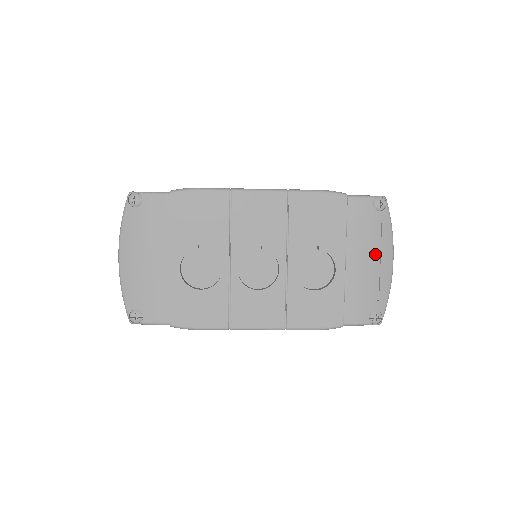
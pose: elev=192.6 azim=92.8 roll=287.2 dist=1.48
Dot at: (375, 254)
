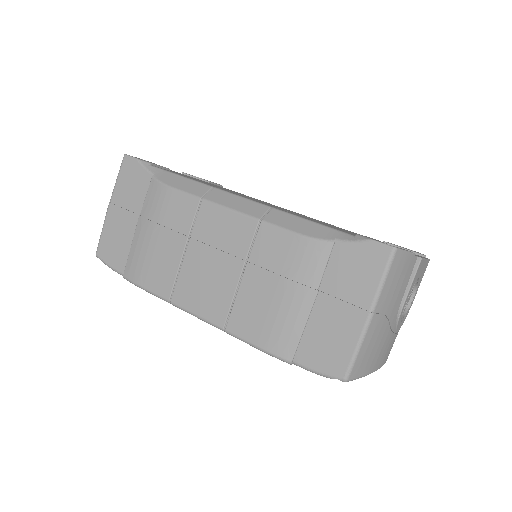
Dot at: occluded
